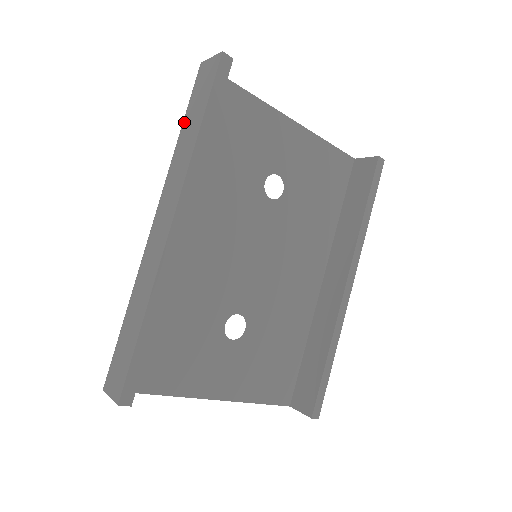
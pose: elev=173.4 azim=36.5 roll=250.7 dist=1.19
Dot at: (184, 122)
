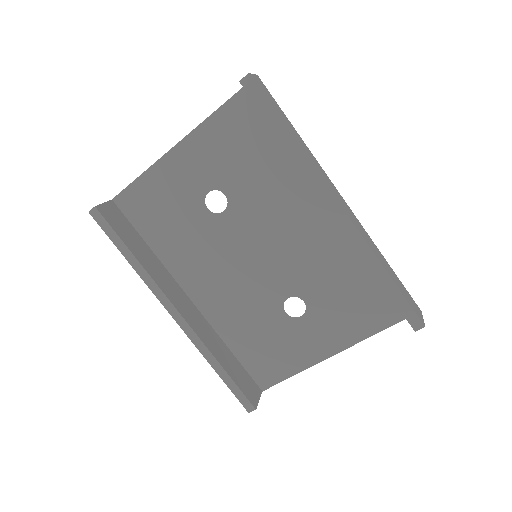
Dot at: occluded
